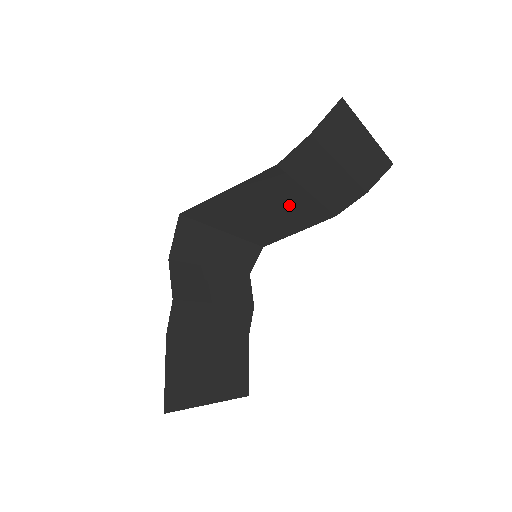
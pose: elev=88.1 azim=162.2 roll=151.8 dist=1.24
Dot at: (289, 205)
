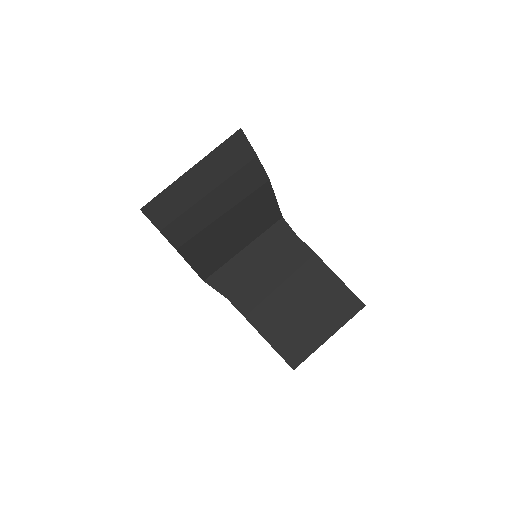
Dot at: (230, 223)
